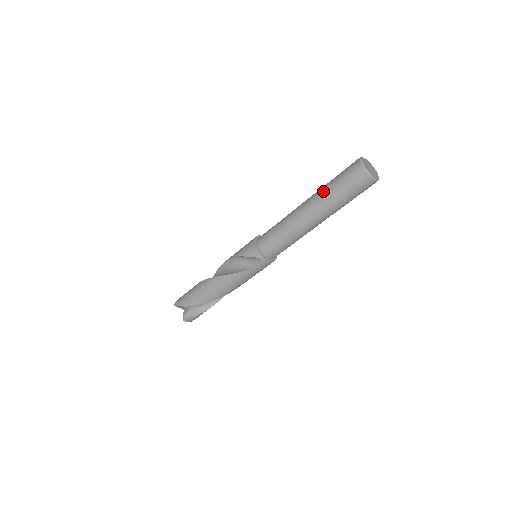
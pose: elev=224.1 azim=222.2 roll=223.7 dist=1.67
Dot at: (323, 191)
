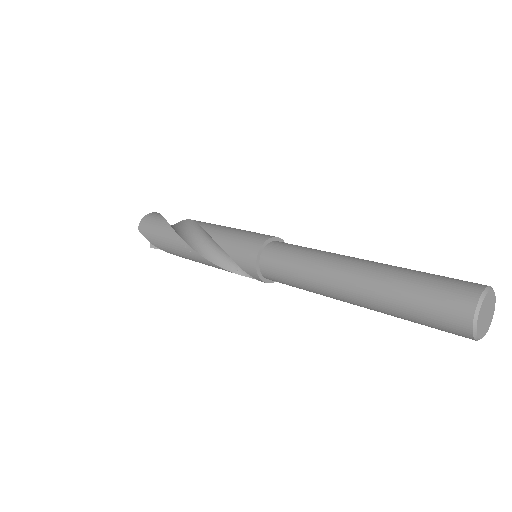
Dot at: (386, 295)
